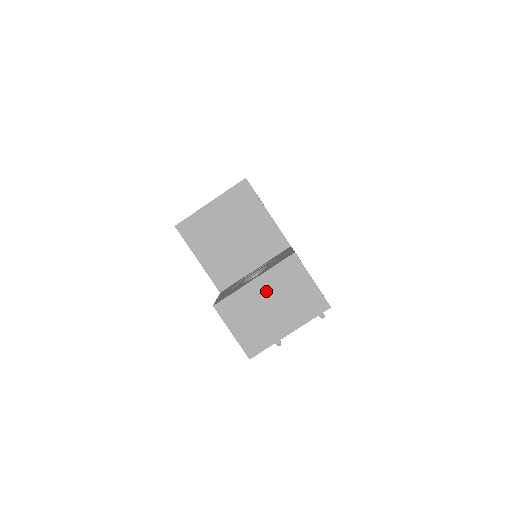
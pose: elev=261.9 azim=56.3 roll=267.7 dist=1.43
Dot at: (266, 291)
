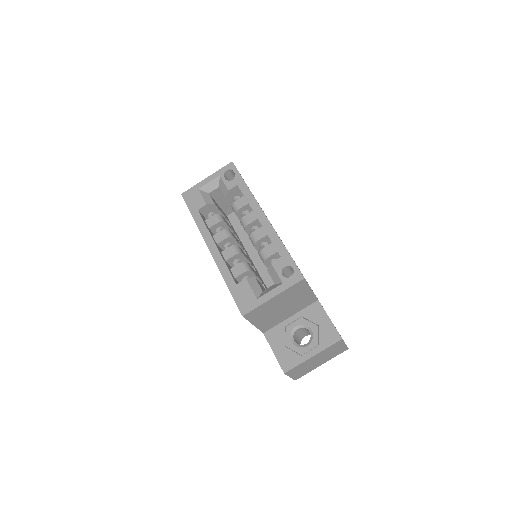
Dot at: (318, 357)
